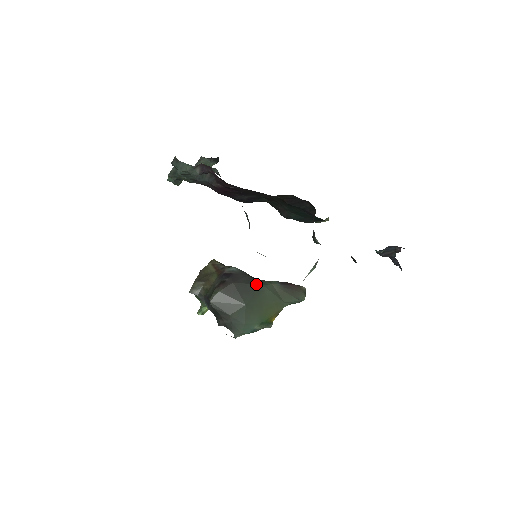
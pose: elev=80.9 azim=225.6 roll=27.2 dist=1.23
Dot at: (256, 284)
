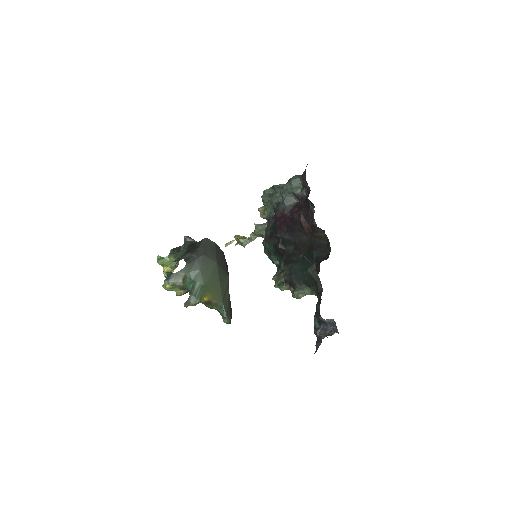
Dot at: (228, 272)
